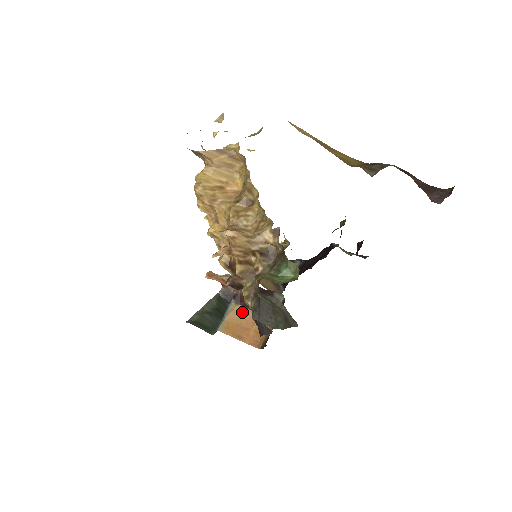
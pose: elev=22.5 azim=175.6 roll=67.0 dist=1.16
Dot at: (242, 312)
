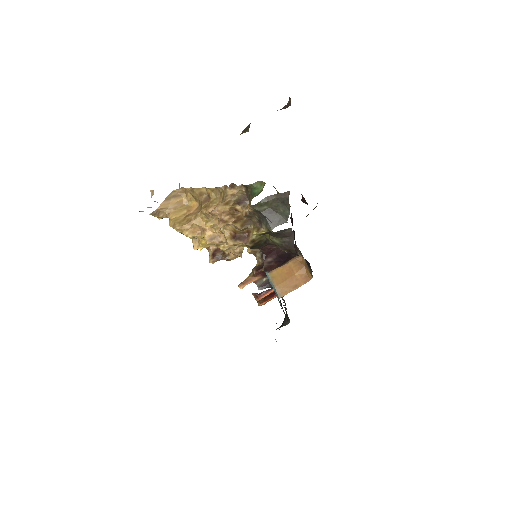
Dot at: (279, 272)
